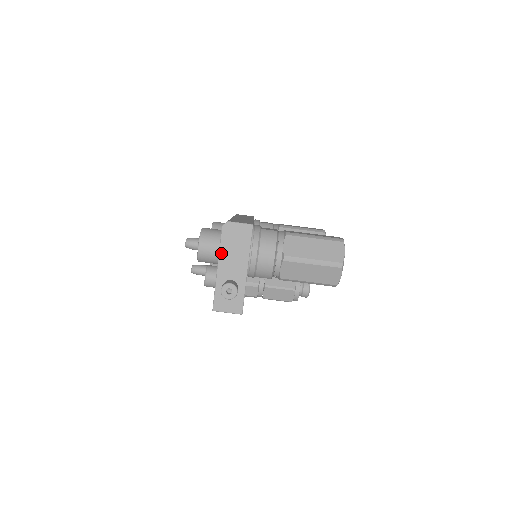
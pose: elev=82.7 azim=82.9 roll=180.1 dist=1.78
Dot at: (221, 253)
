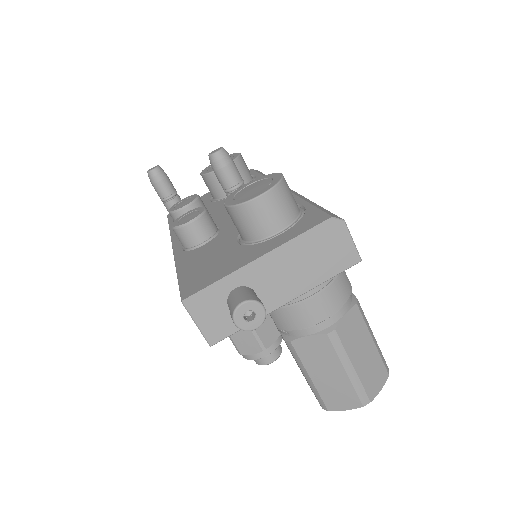
Dot at: (288, 246)
